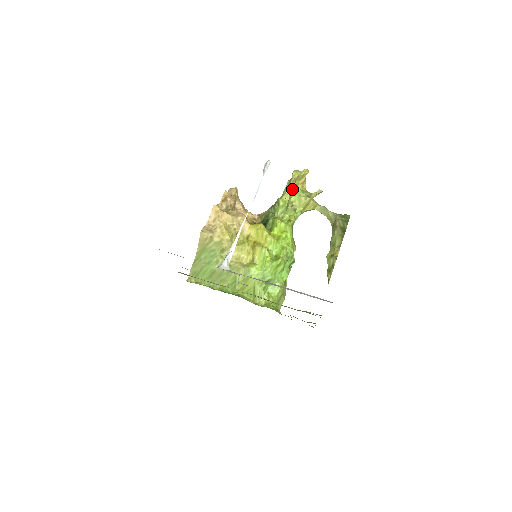
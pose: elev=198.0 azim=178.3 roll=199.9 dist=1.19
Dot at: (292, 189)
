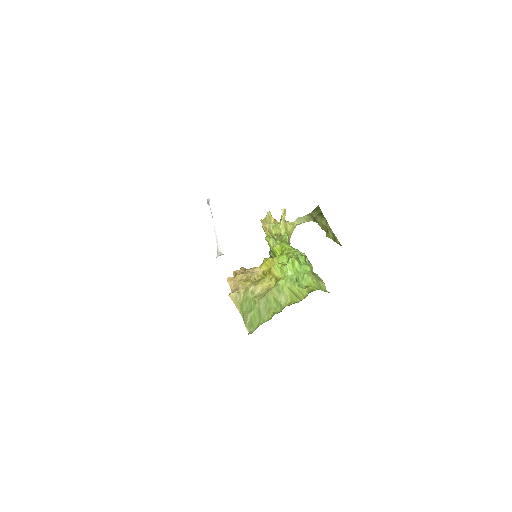
Dot at: (267, 227)
